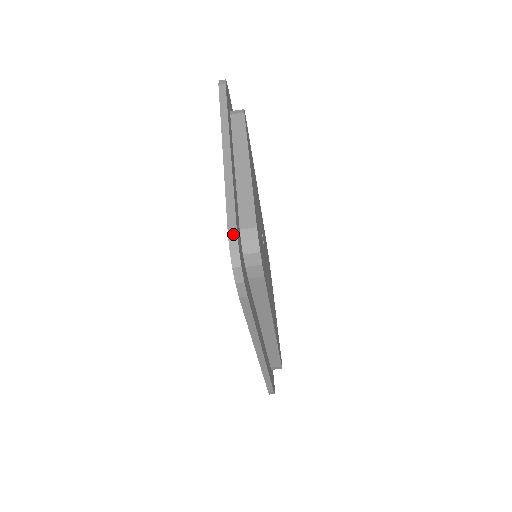
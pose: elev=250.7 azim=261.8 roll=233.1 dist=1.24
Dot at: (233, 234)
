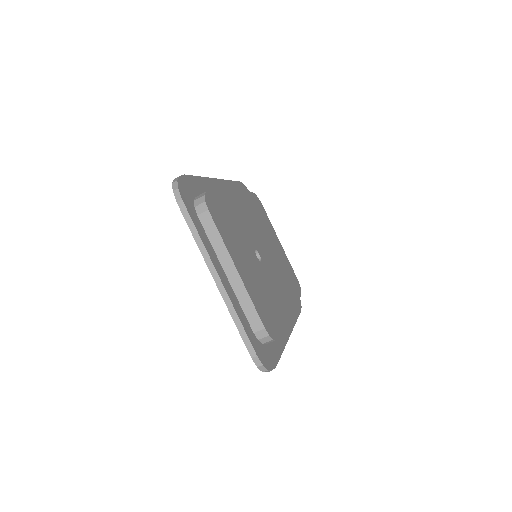
Dot at: (255, 357)
